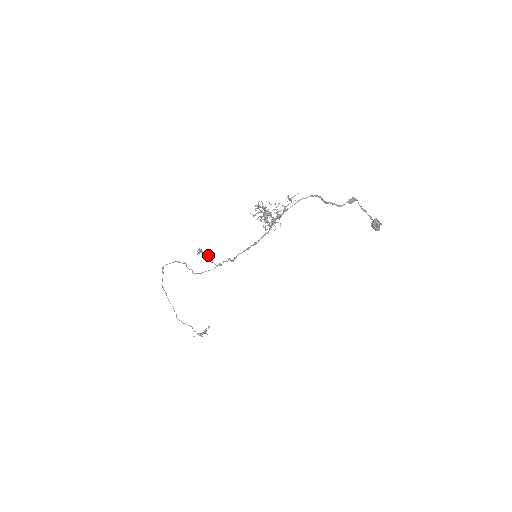
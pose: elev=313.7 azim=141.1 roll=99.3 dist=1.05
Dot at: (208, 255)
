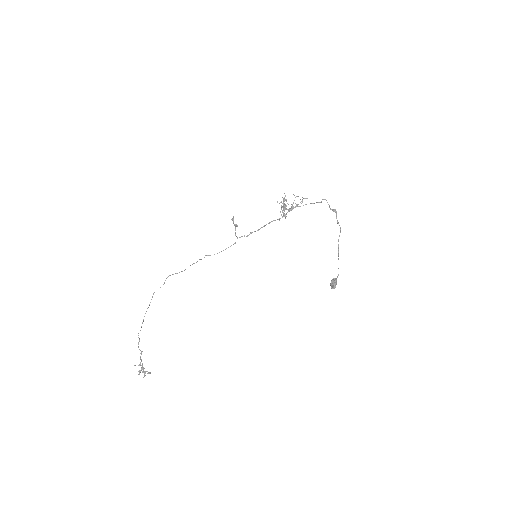
Dot at: occluded
